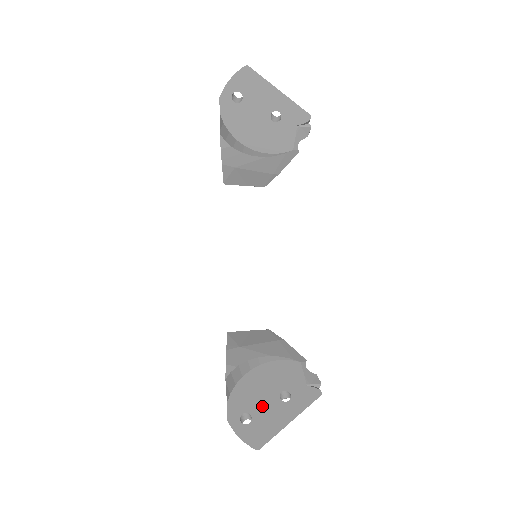
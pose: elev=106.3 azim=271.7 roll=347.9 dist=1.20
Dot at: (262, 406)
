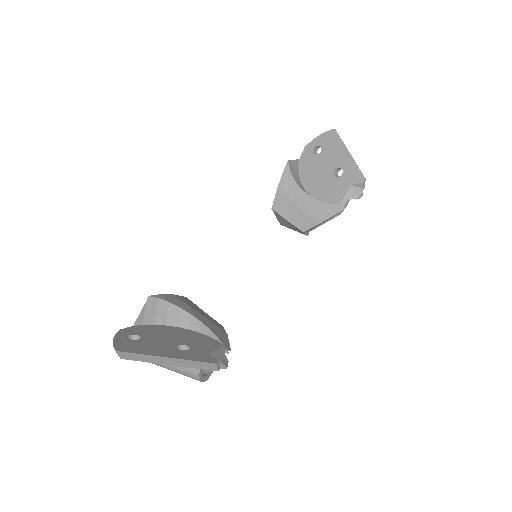
Dot at: (157, 340)
